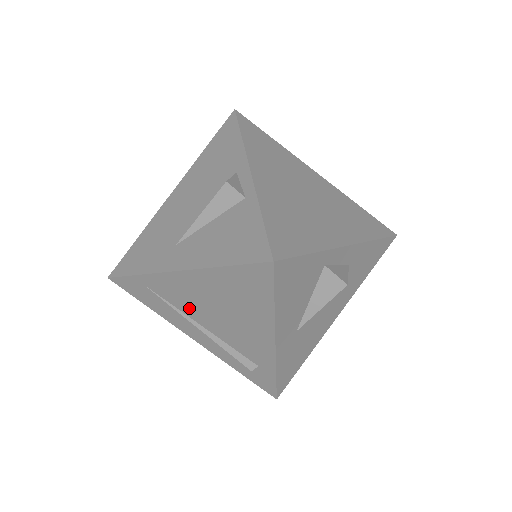
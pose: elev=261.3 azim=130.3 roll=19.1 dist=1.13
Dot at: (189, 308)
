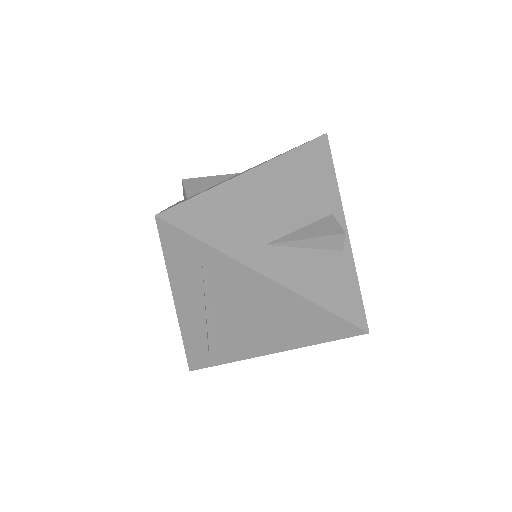
Dot at: (224, 295)
